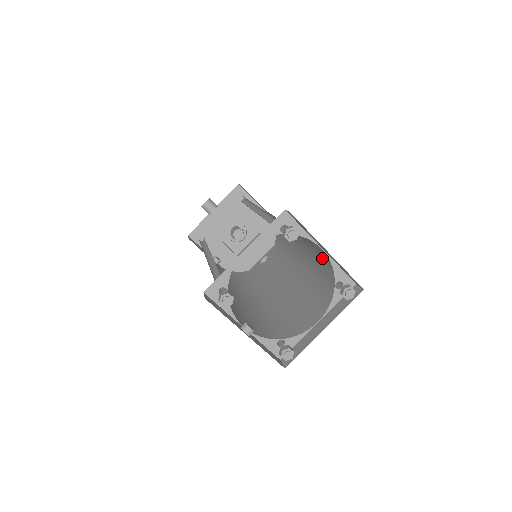
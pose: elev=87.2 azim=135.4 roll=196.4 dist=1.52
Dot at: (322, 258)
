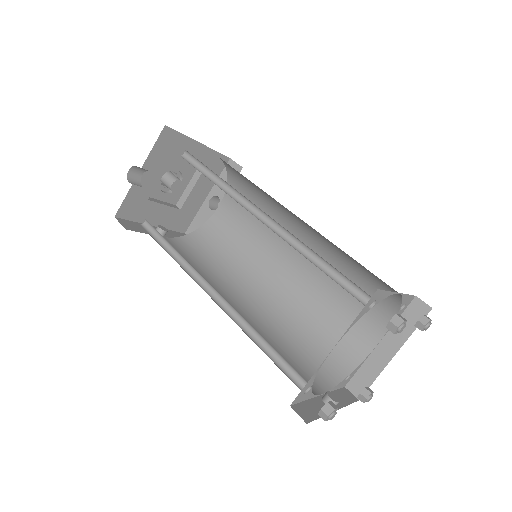
Dot at: (377, 279)
